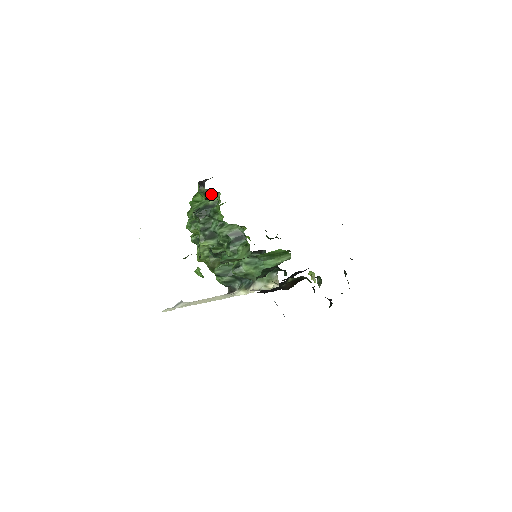
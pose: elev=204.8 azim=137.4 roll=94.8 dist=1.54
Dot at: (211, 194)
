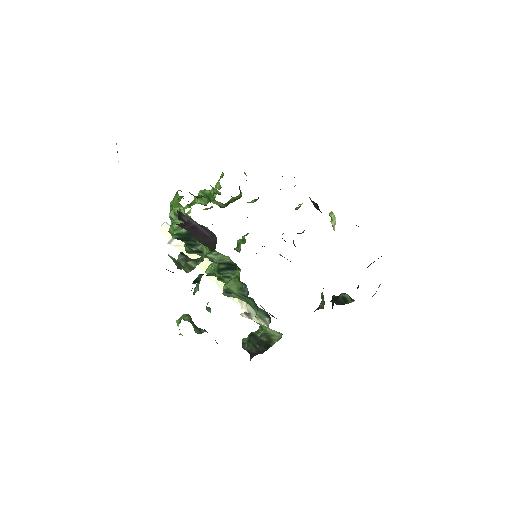
Dot at: occluded
